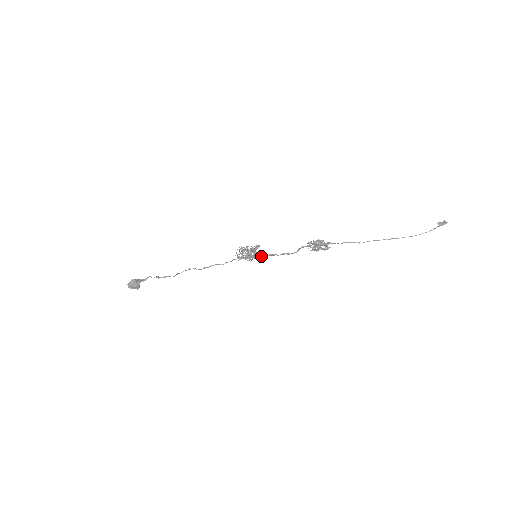
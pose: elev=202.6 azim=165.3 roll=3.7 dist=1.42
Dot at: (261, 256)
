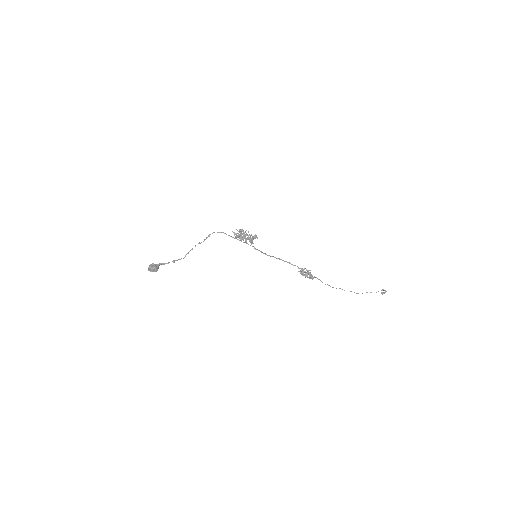
Dot at: occluded
